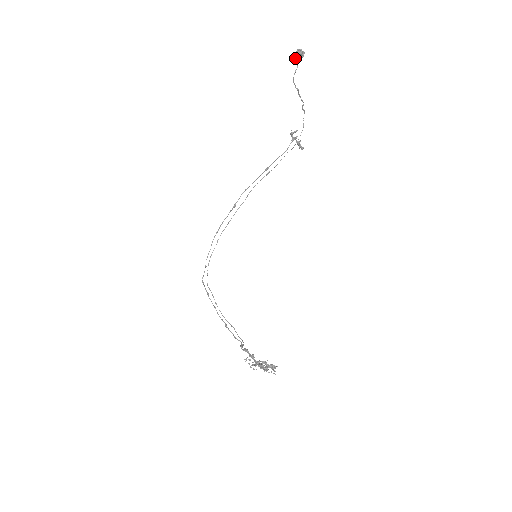
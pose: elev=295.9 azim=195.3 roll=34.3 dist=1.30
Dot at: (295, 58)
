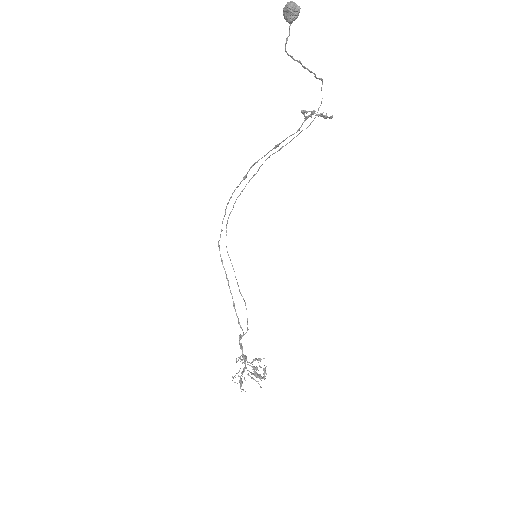
Dot at: (285, 17)
